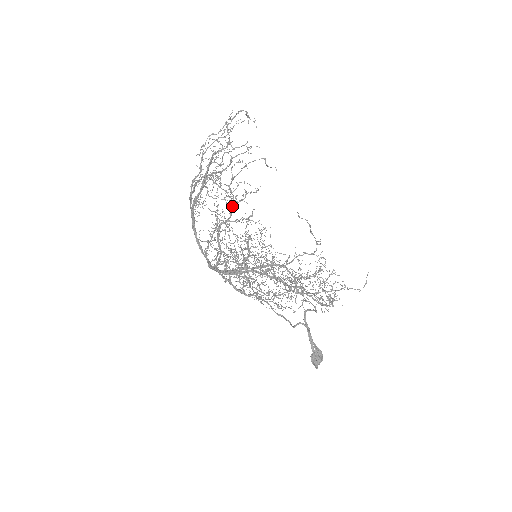
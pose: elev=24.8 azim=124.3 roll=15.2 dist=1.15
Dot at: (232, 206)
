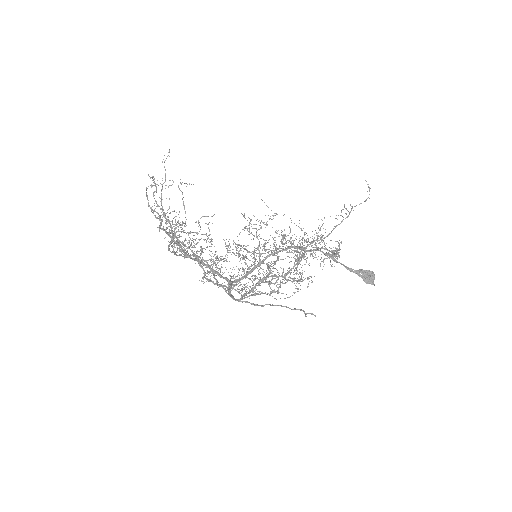
Dot at: (199, 263)
